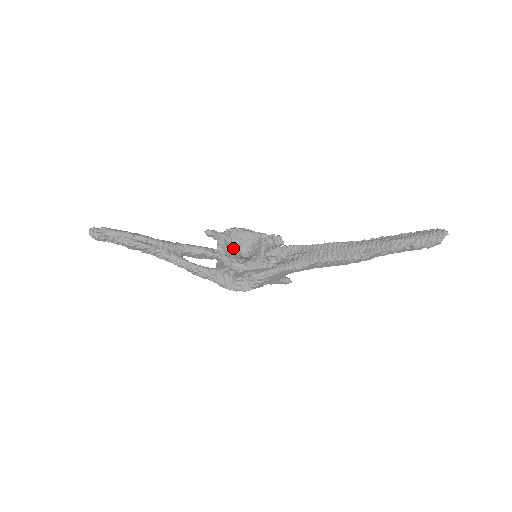
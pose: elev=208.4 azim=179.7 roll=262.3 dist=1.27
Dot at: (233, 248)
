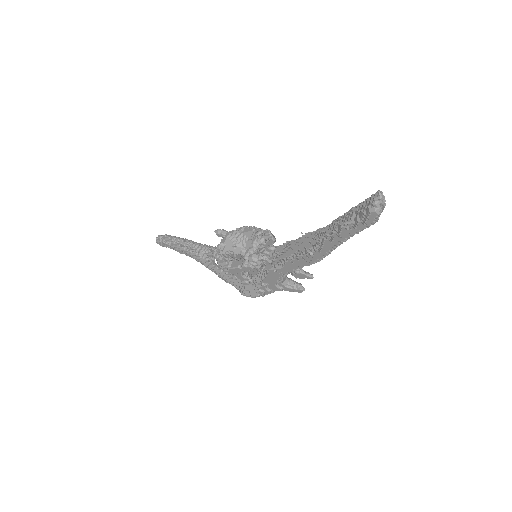
Dot at: (235, 247)
